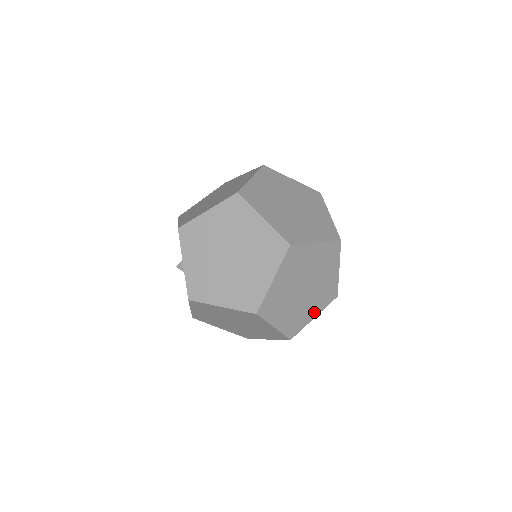
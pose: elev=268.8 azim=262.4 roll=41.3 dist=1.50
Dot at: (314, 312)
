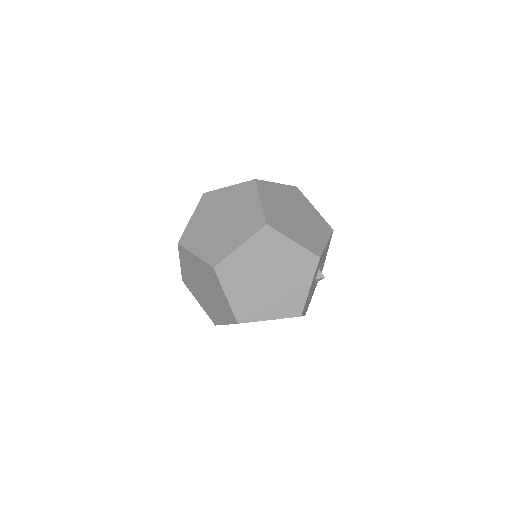
Dot at: (271, 313)
